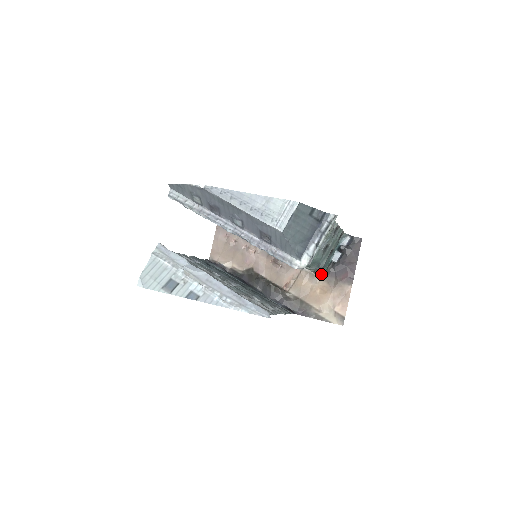
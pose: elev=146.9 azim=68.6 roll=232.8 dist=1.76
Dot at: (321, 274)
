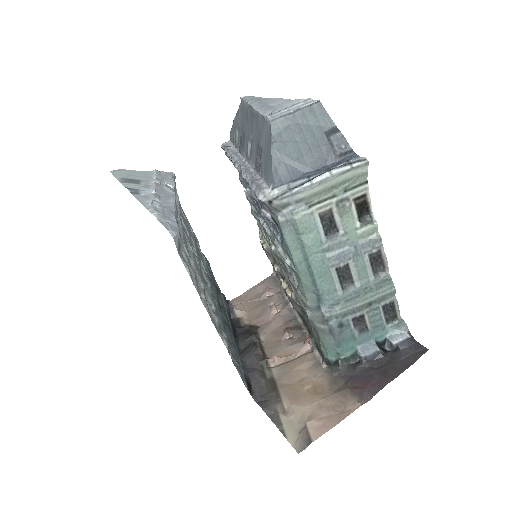
Dot at: (330, 366)
